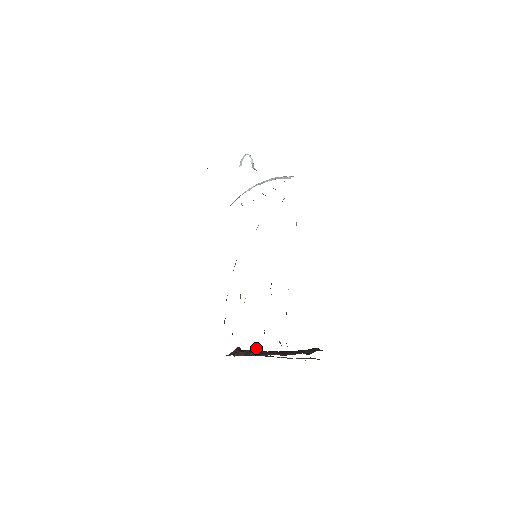
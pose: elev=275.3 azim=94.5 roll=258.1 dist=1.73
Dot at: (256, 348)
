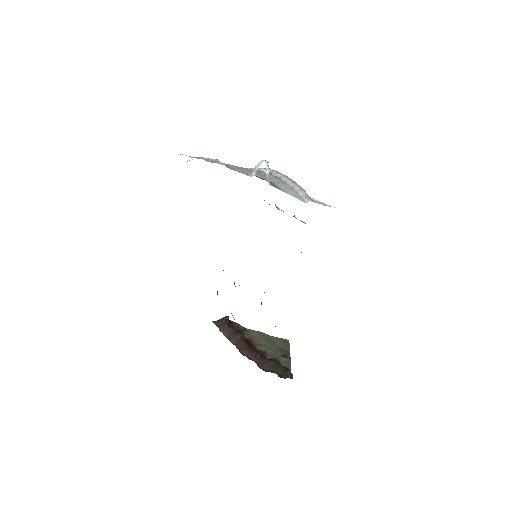
Dot at: (240, 334)
